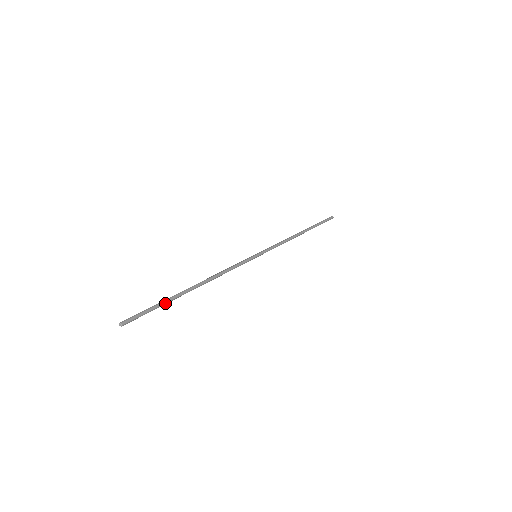
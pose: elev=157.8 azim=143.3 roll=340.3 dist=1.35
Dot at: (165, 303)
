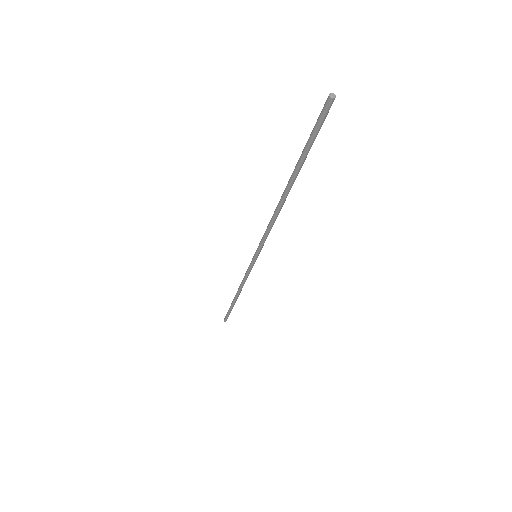
Dot at: (306, 155)
